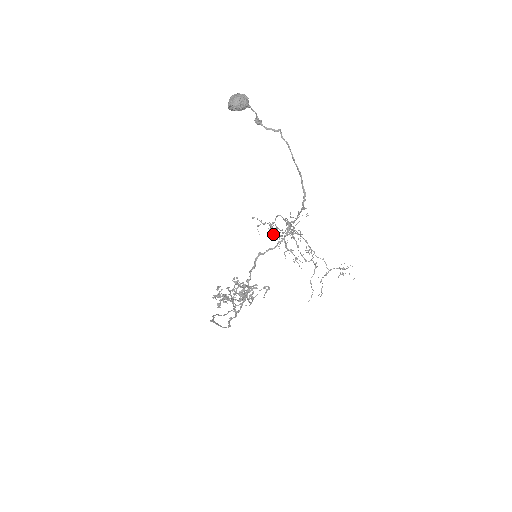
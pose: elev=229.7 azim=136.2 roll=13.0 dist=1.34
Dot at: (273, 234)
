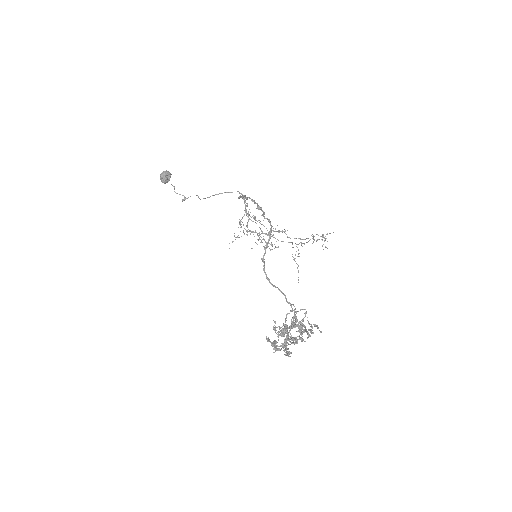
Dot at: occluded
